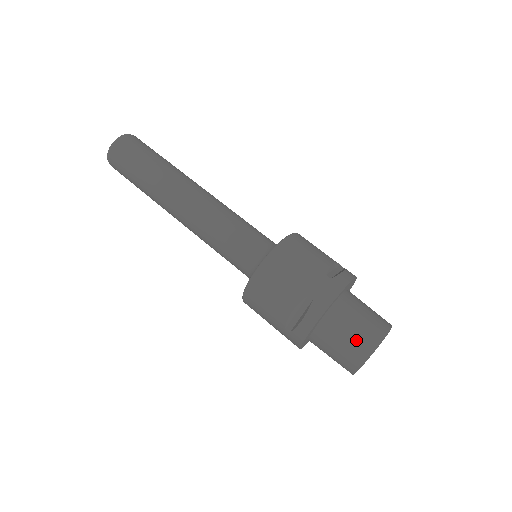
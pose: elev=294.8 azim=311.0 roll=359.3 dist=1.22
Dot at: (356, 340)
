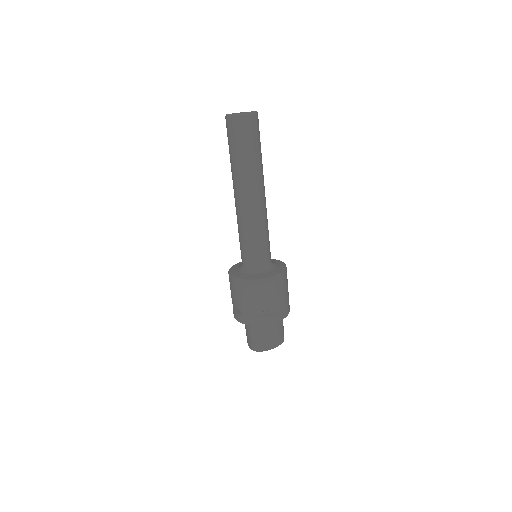
Dot at: (249, 339)
